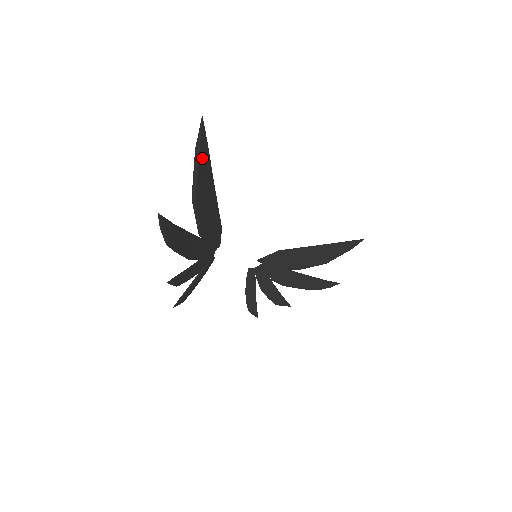
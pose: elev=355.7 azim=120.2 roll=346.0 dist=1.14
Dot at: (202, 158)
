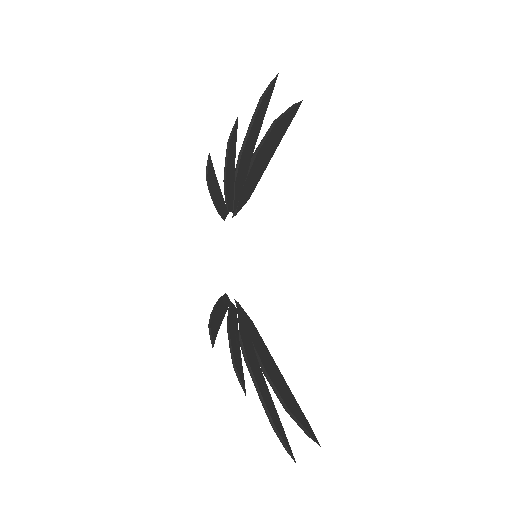
Dot at: (291, 114)
